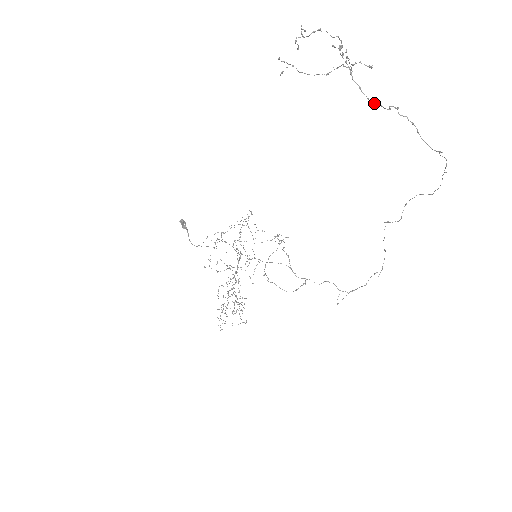
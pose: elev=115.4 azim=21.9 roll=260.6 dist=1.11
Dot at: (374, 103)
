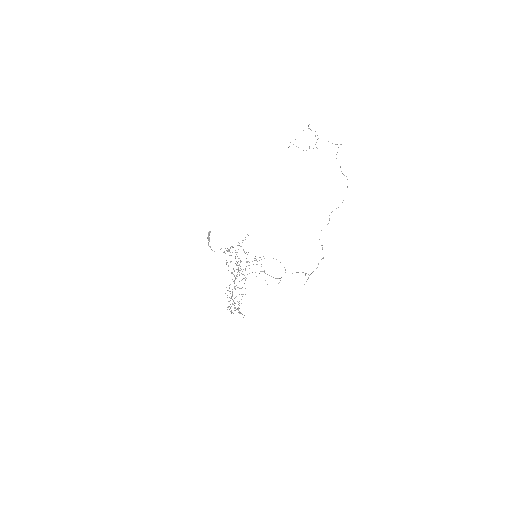
Dot at: (335, 144)
